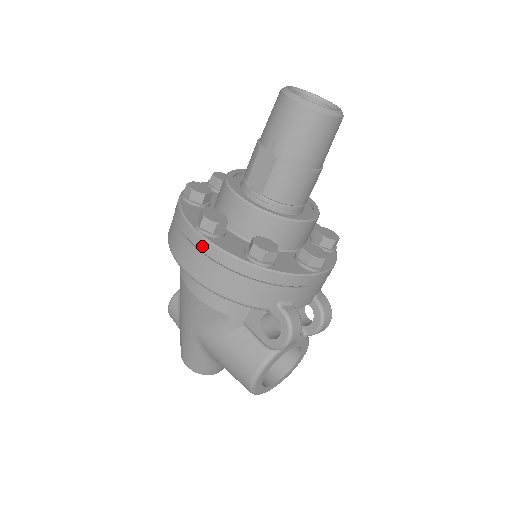
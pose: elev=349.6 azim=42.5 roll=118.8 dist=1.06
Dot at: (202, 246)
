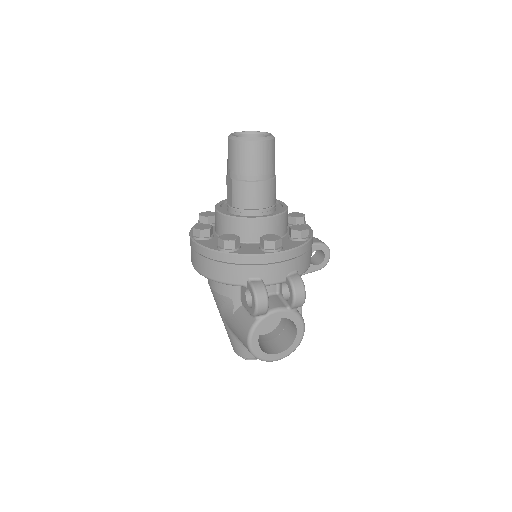
Dot at: (194, 247)
